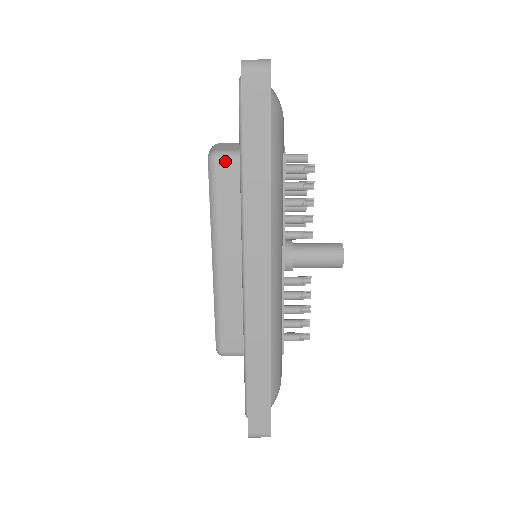
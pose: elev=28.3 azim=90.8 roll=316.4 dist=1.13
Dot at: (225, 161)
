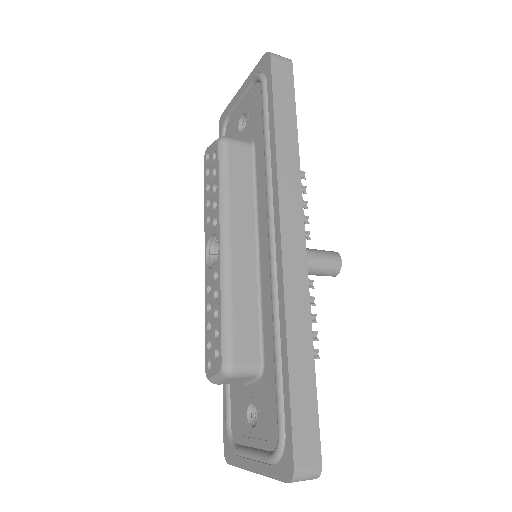
Dot at: (237, 143)
